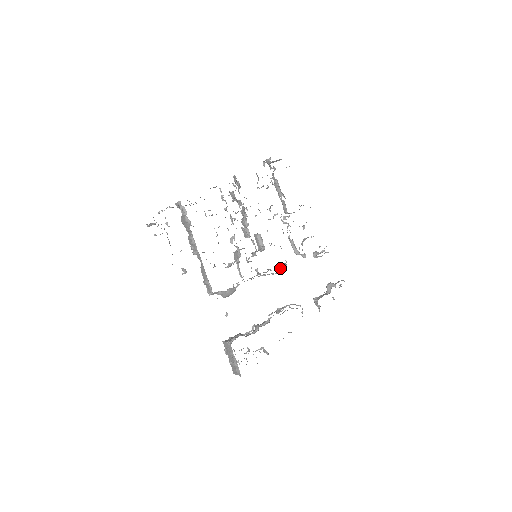
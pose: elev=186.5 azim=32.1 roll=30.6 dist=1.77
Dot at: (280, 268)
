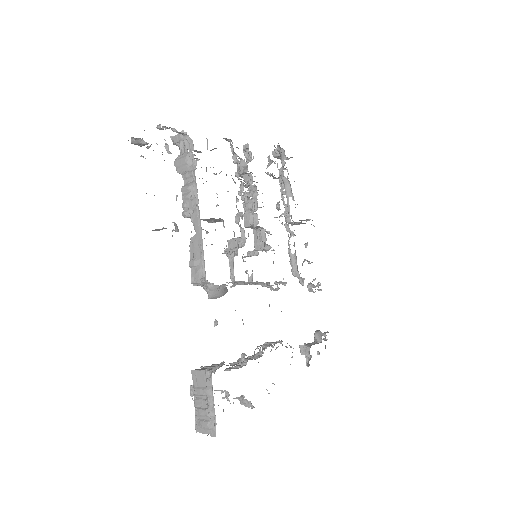
Dot at: occluded
